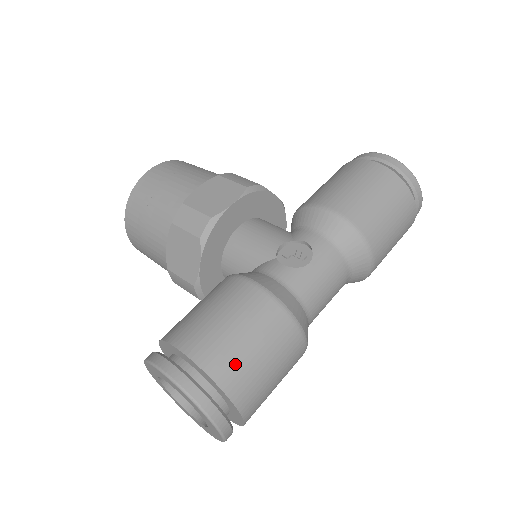
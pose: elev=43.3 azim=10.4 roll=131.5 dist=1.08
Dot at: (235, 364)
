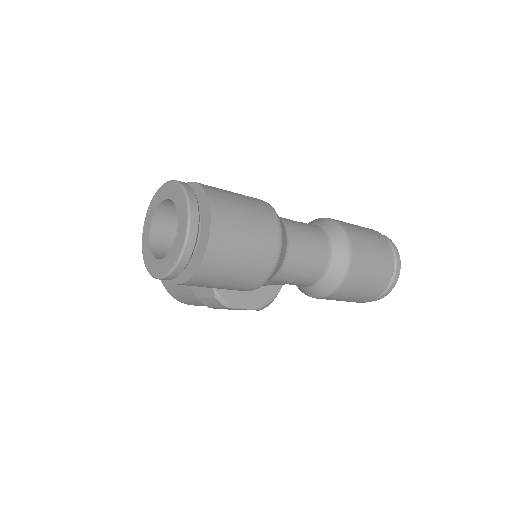
Dot at: (222, 193)
